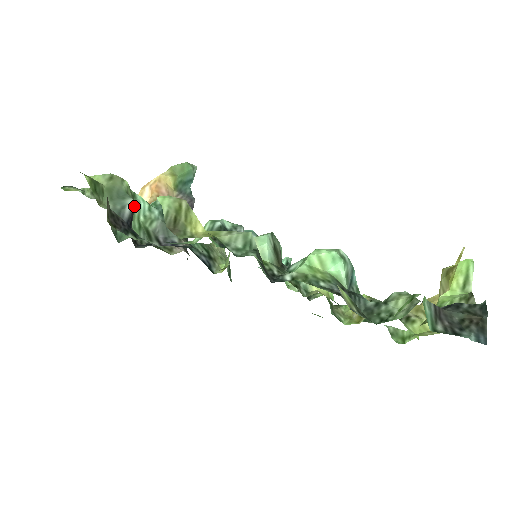
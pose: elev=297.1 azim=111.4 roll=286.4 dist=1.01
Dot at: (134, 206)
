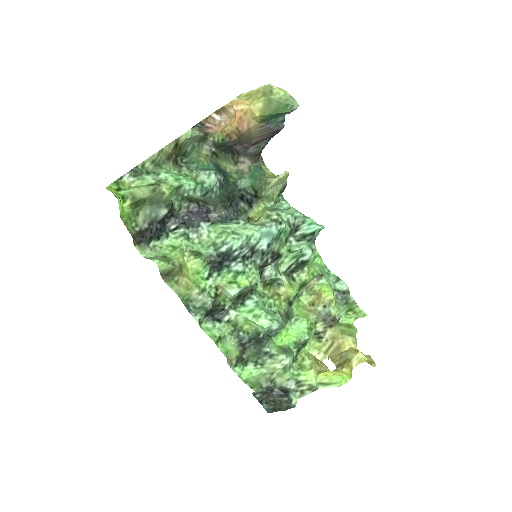
Dot at: (169, 209)
